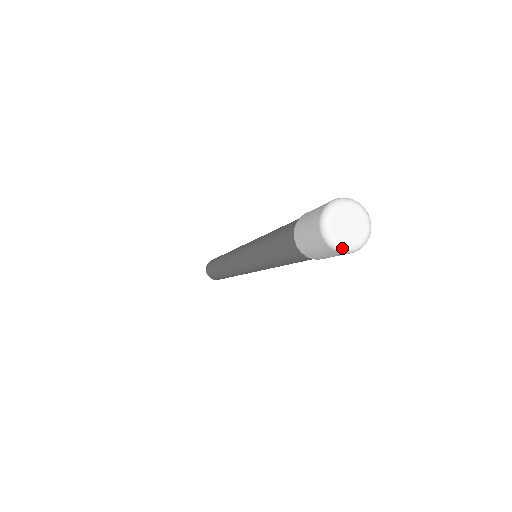
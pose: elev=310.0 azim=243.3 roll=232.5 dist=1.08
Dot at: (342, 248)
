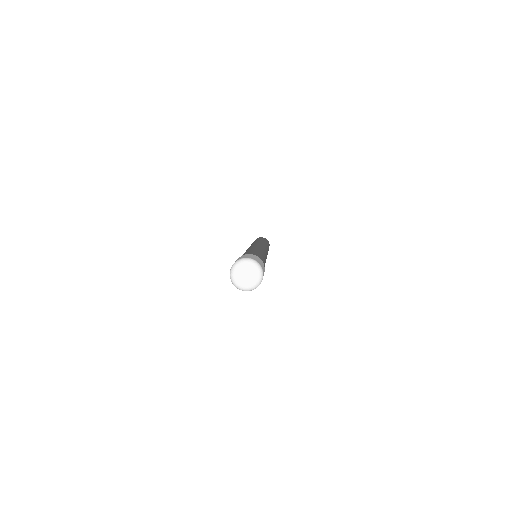
Dot at: (253, 288)
